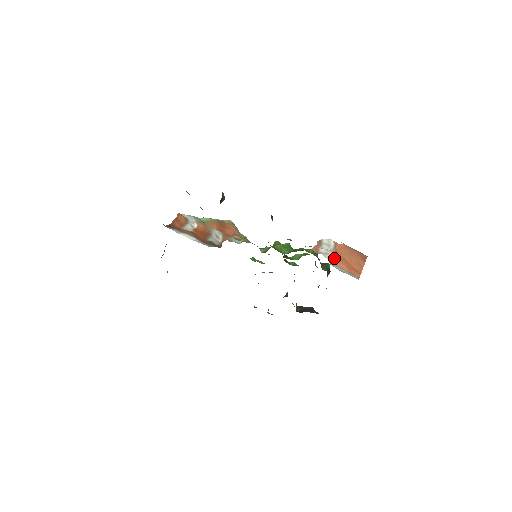
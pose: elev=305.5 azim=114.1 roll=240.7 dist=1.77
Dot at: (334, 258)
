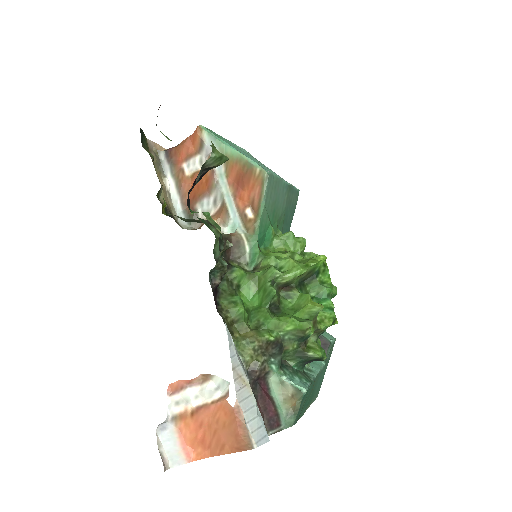
Dot at: (188, 416)
